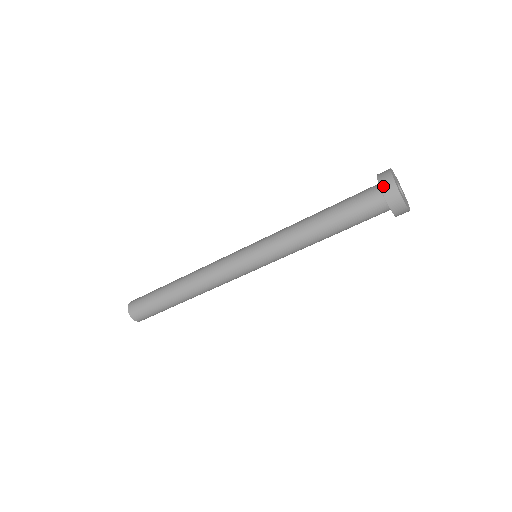
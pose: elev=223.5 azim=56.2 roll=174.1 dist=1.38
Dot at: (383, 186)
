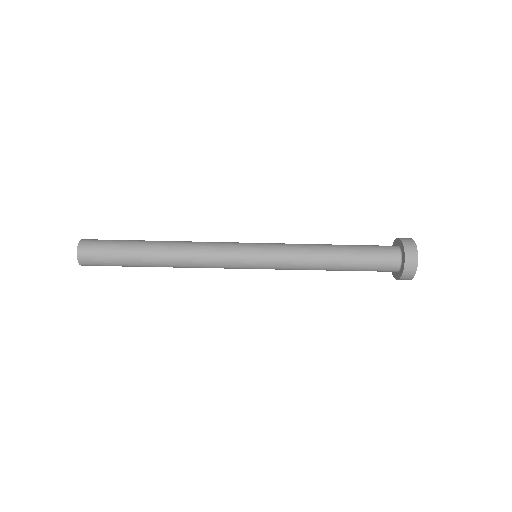
Dot at: (406, 244)
